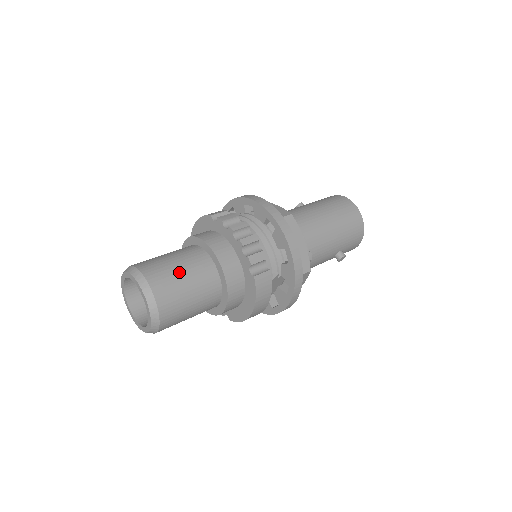
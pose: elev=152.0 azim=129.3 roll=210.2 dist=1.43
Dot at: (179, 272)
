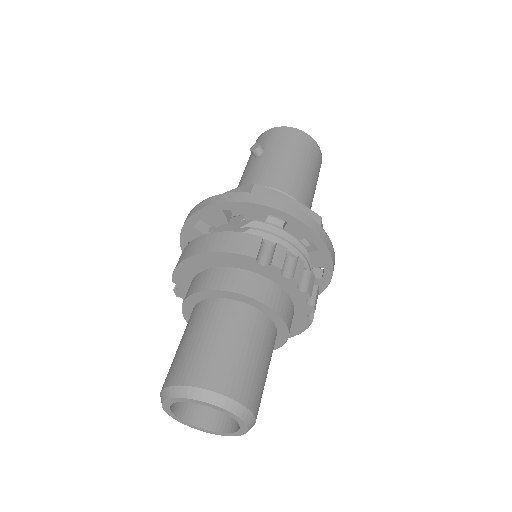
Dot at: (260, 366)
